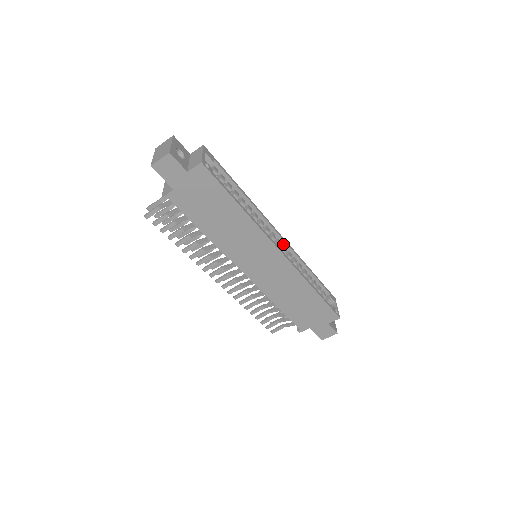
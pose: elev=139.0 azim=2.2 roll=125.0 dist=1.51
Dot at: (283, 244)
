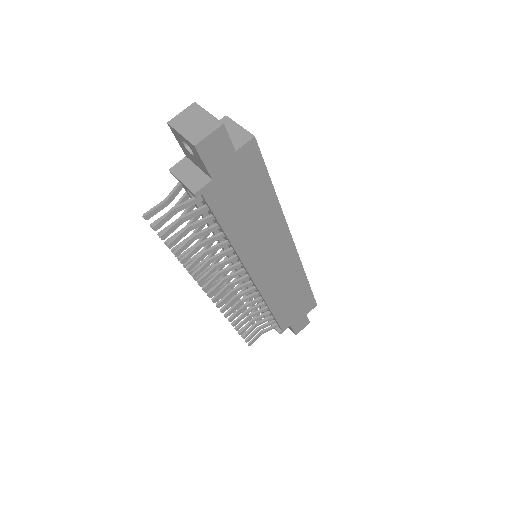
Dot at: occluded
